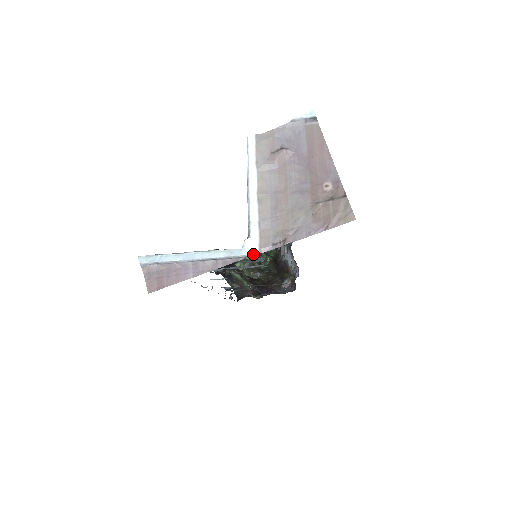
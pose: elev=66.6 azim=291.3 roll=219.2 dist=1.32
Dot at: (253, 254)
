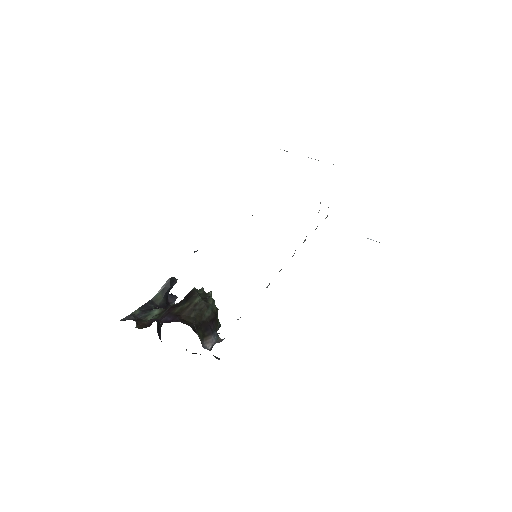
Dot at: occluded
